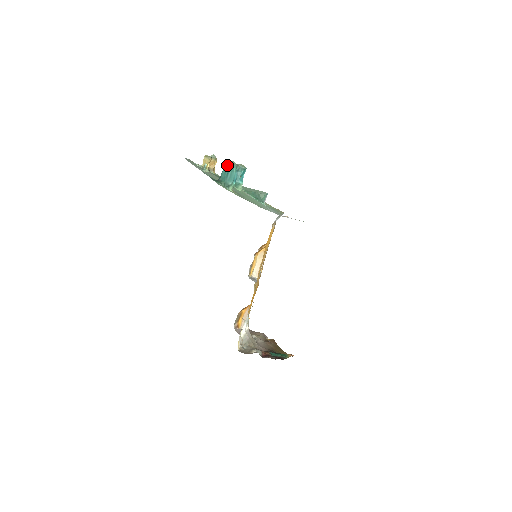
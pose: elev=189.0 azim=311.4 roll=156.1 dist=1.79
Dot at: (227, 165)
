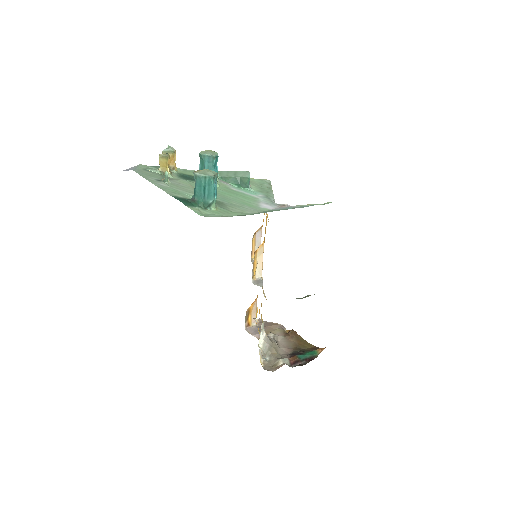
Dot at: (200, 179)
